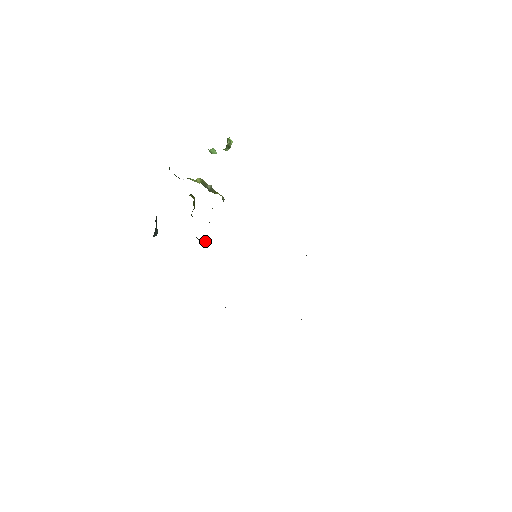
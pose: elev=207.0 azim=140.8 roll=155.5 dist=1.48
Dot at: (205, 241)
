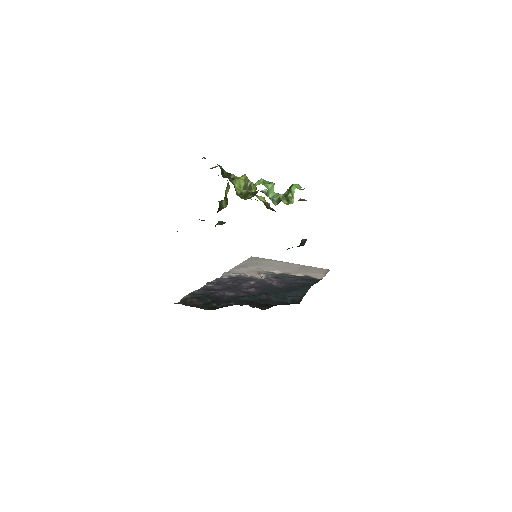
Dot at: occluded
